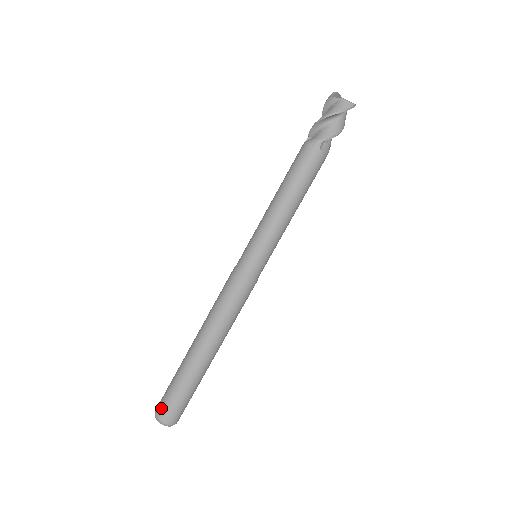
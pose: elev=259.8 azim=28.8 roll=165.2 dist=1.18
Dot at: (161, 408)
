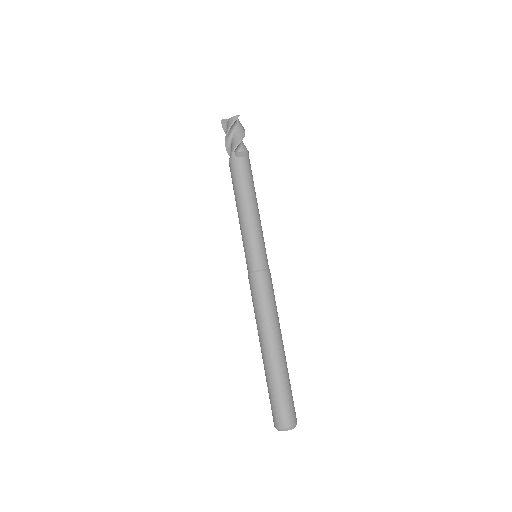
Dot at: (273, 418)
